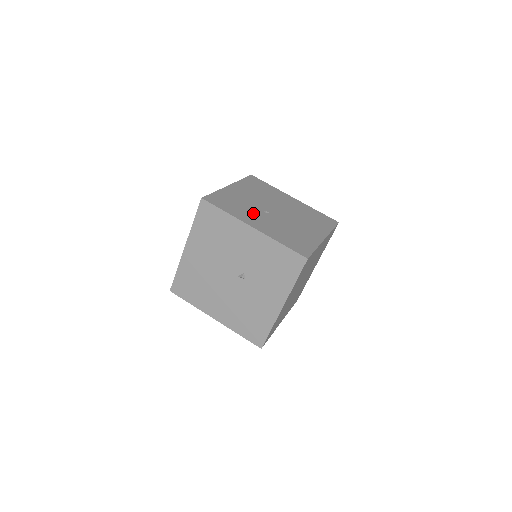
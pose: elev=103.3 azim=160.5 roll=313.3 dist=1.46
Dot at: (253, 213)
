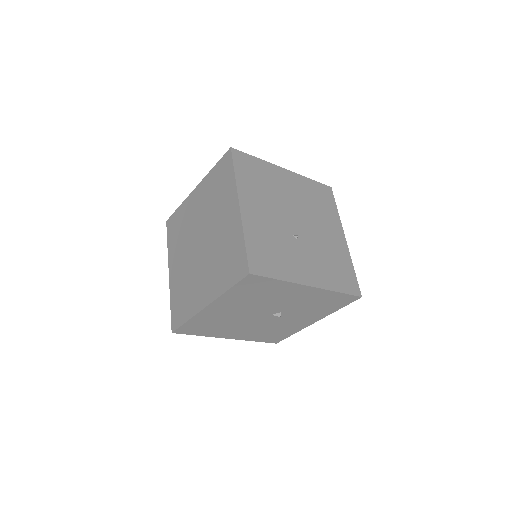
Dot at: (292, 253)
